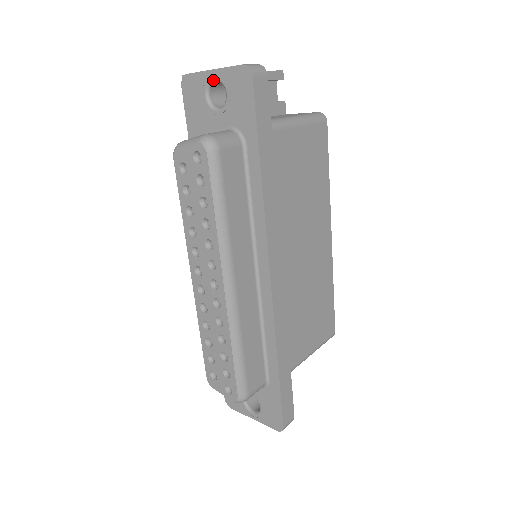
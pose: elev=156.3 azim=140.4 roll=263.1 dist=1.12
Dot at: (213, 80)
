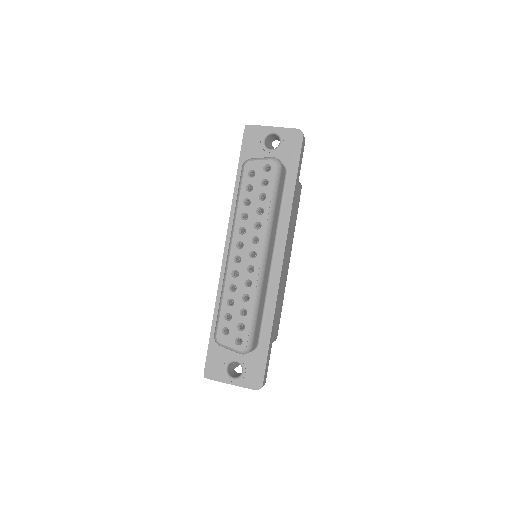
Dot at: (272, 132)
